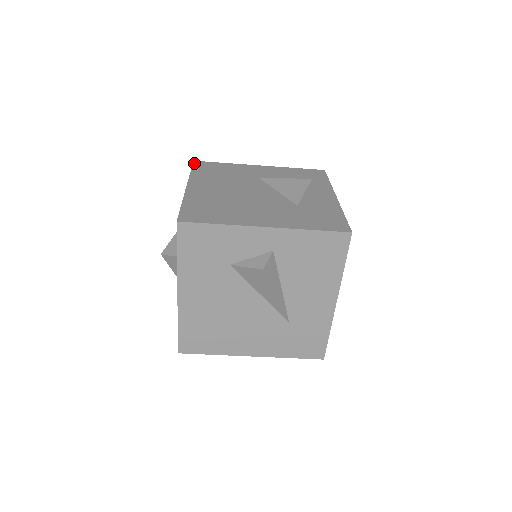
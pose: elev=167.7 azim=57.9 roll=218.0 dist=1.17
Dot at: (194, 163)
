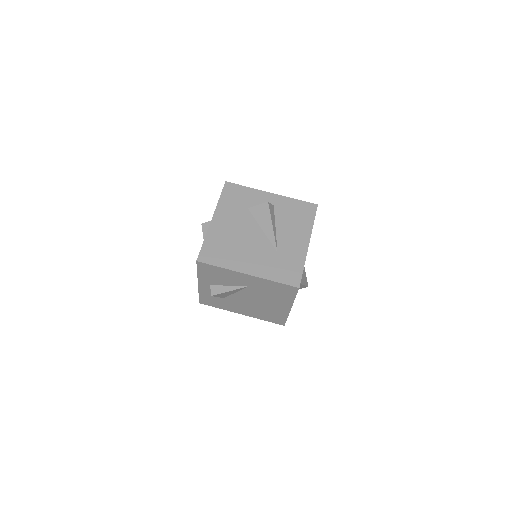
Dot at: occluded
